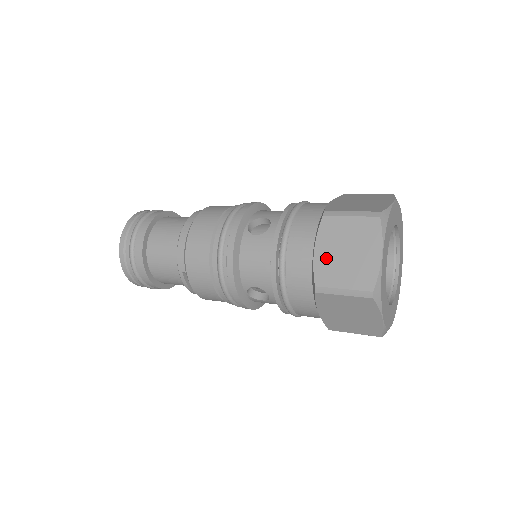
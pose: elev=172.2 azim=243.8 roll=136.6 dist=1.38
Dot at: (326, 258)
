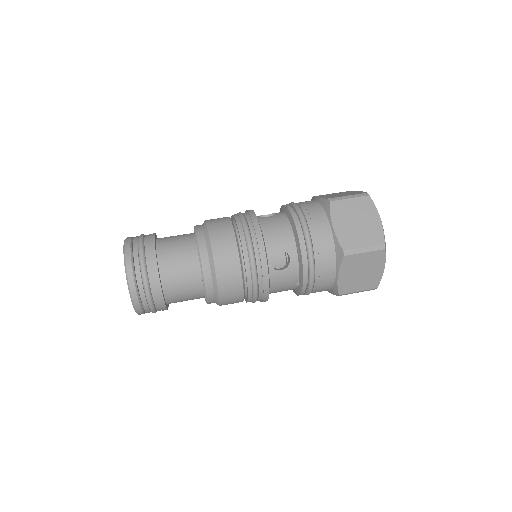
Dot at: (347, 279)
